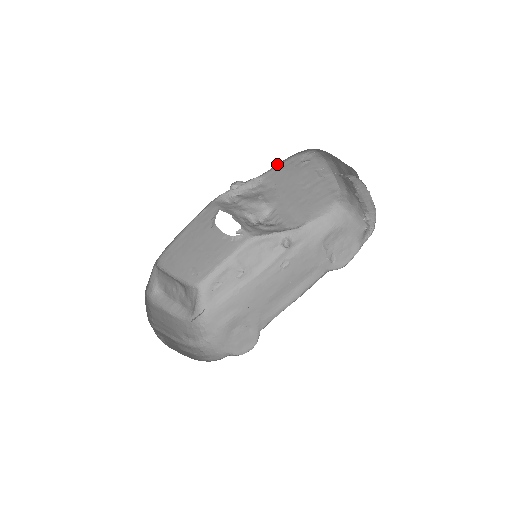
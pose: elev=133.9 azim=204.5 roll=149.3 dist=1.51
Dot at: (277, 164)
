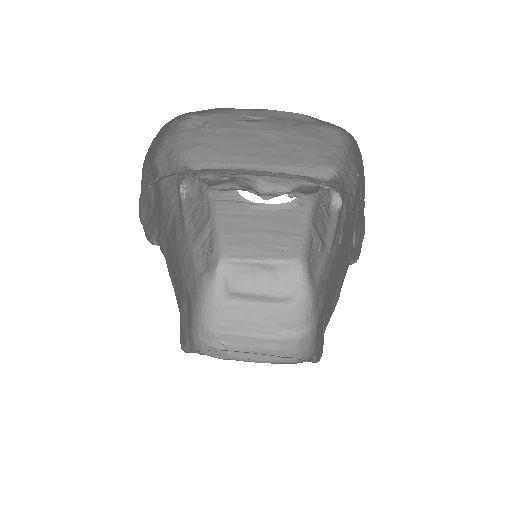
Dot at: (178, 150)
